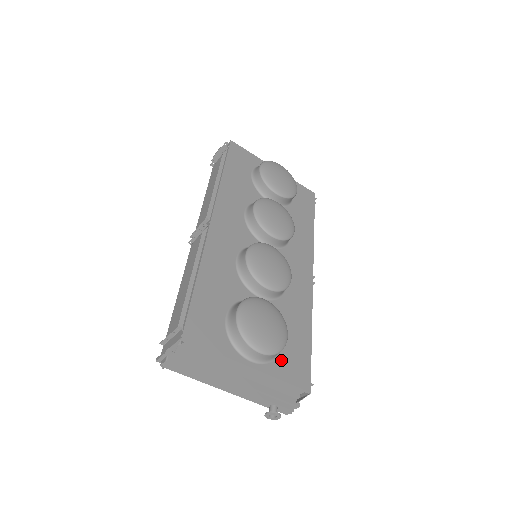
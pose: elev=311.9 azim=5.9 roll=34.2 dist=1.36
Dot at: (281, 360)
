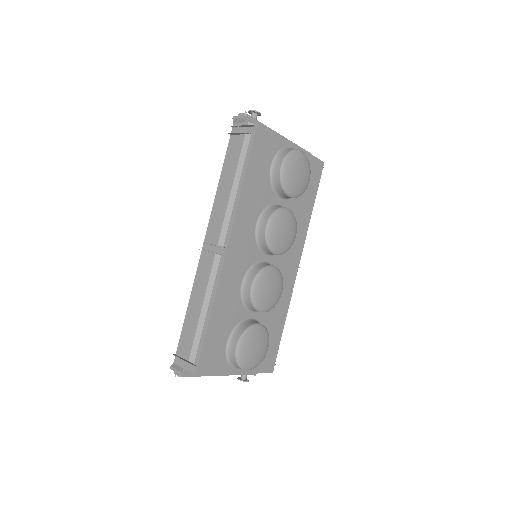
Dot at: occluded
